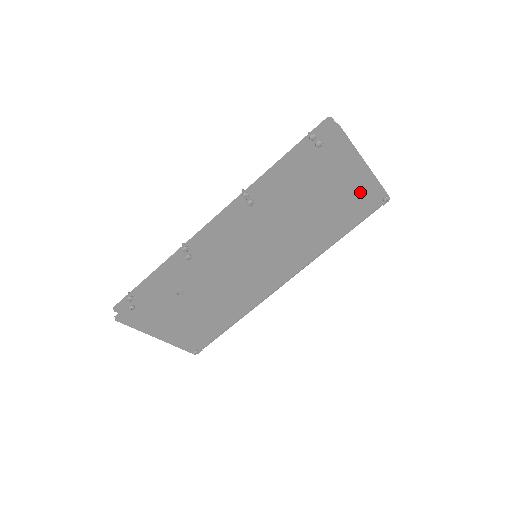
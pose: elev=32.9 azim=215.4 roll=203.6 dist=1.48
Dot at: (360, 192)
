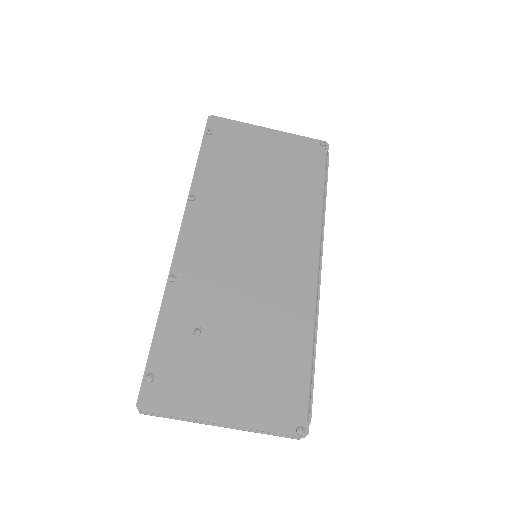
Dot at: (291, 149)
